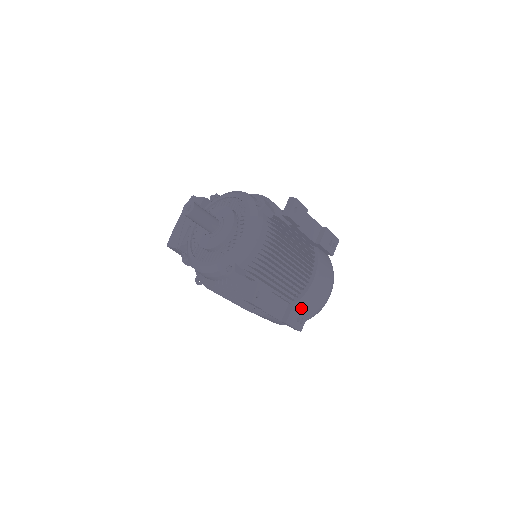
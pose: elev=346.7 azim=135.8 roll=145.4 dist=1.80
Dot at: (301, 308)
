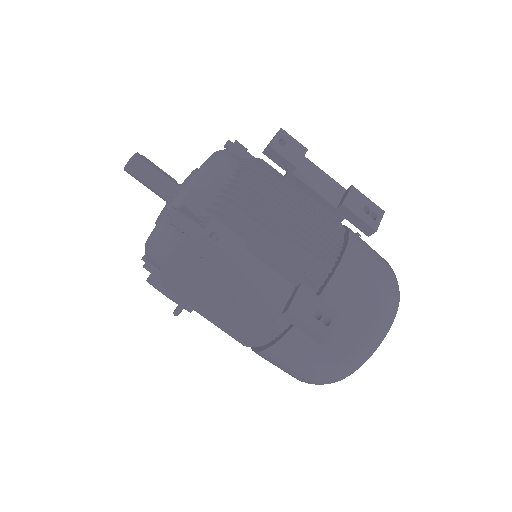
Dot at: occluded
